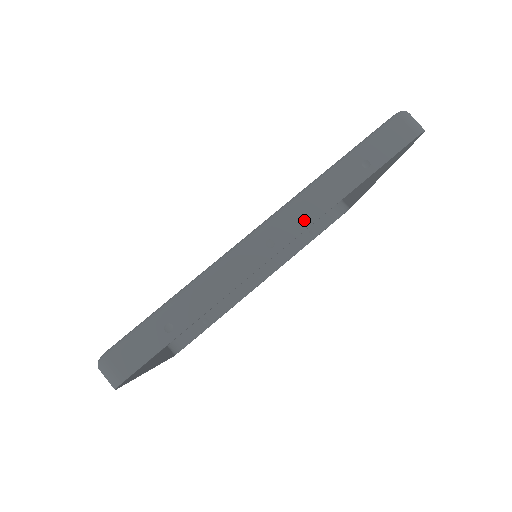
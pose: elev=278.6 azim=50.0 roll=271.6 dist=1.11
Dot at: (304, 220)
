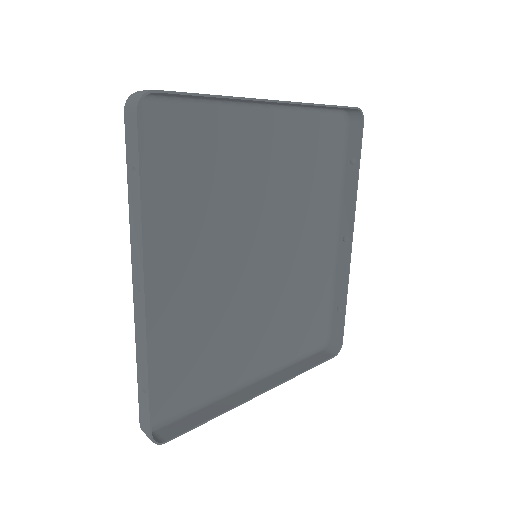
Dot at: (139, 253)
